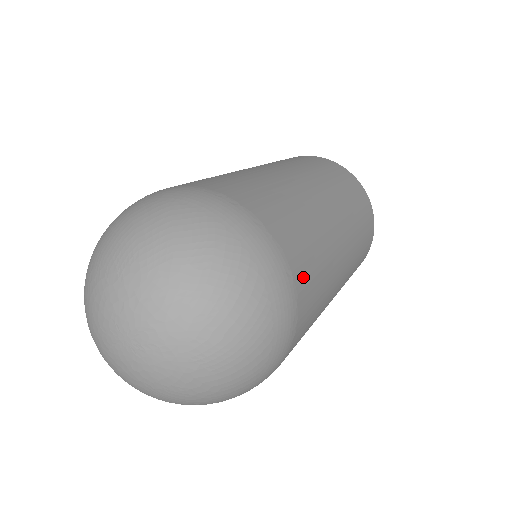
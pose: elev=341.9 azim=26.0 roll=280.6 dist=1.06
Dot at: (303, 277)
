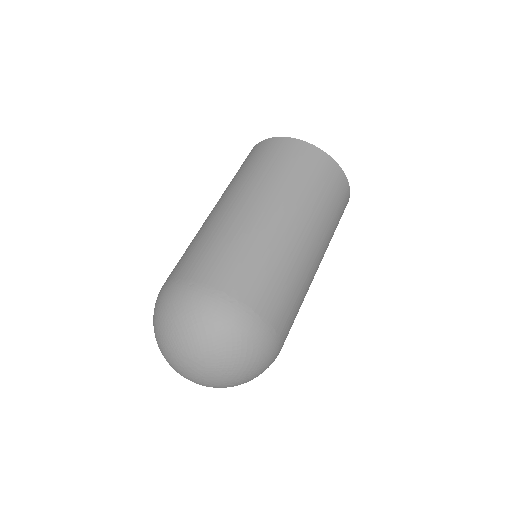
Dot at: (283, 321)
